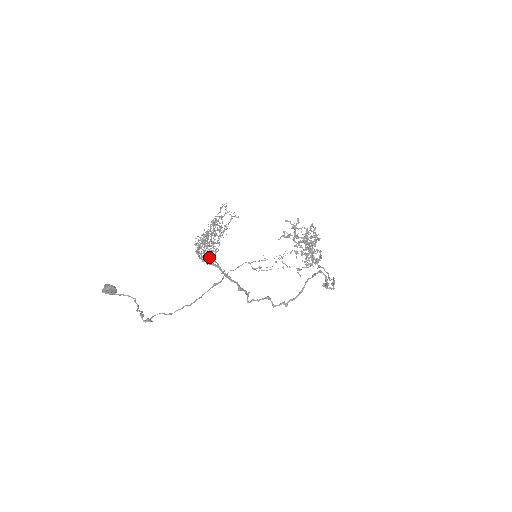
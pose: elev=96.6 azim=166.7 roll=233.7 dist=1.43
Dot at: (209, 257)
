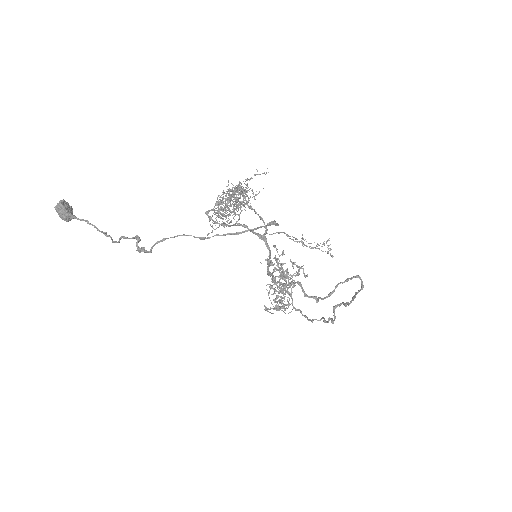
Dot at: occluded
